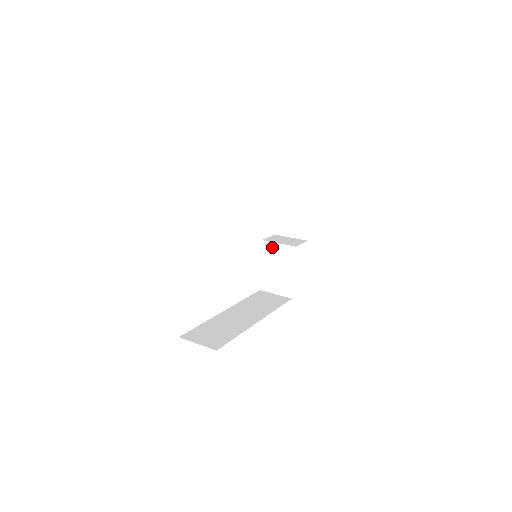
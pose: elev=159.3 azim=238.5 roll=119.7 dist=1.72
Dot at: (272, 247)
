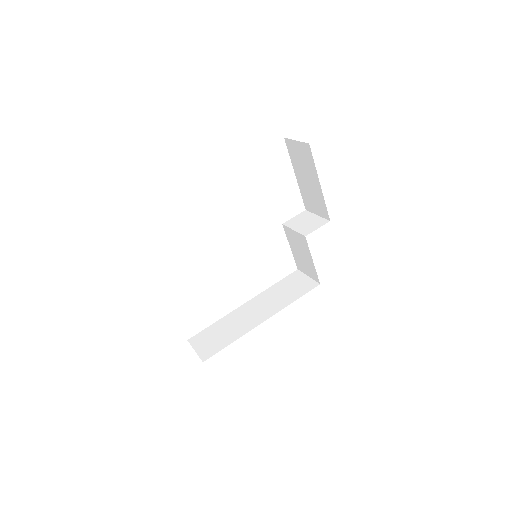
Dot at: (291, 232)
